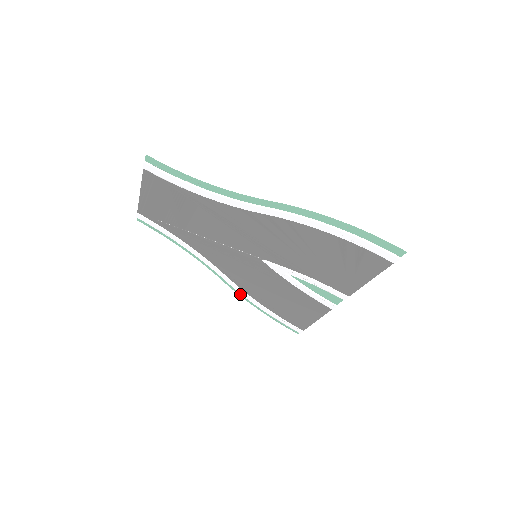
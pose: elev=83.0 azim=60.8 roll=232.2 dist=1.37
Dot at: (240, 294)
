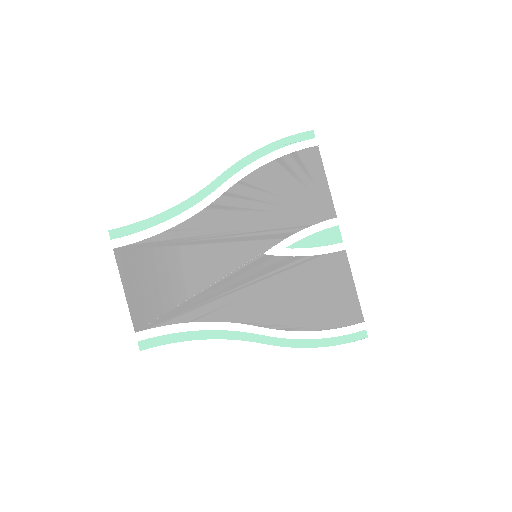
Dot at: (289, 344)
